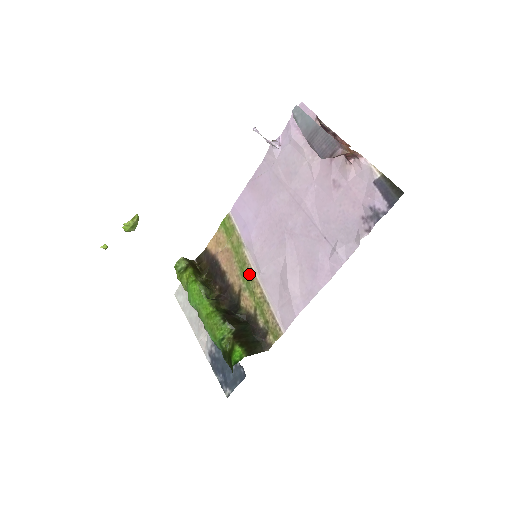
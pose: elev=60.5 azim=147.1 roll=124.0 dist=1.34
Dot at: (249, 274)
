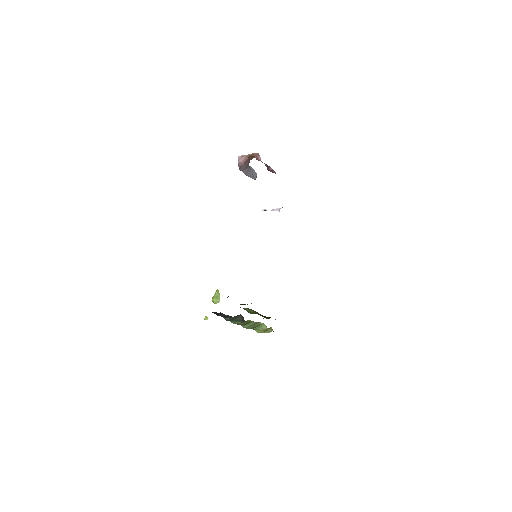
Dot at: occluded
